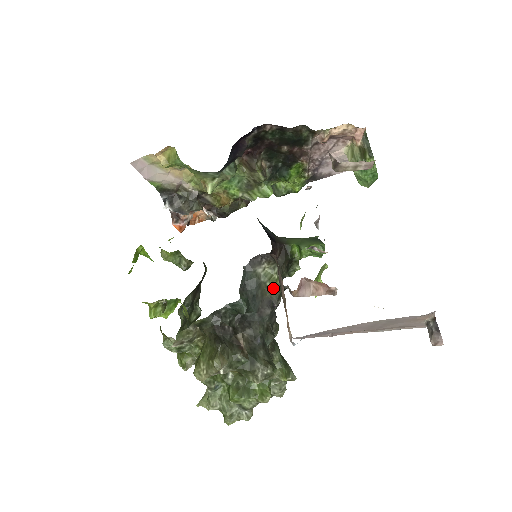
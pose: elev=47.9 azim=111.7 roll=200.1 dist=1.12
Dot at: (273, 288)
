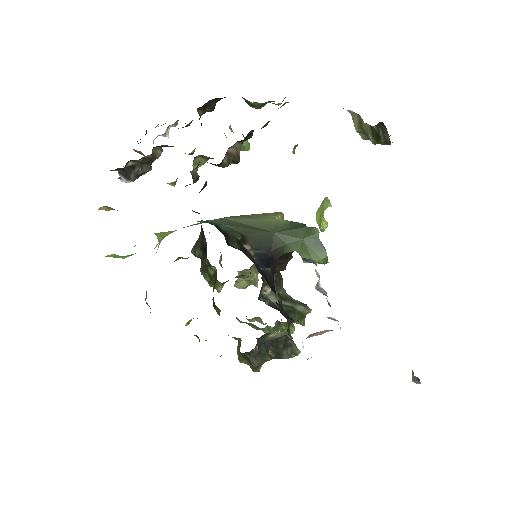
Dot at: (285, 334)
